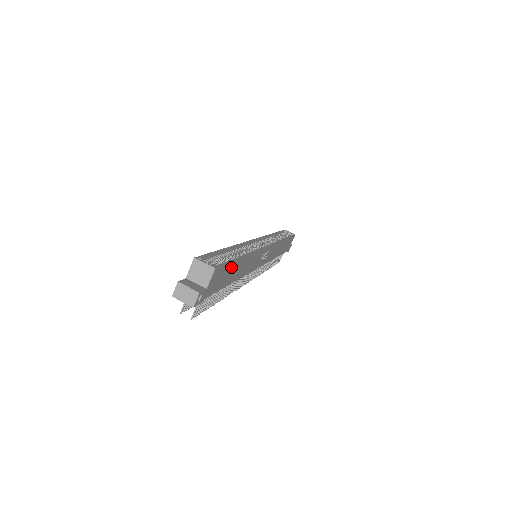
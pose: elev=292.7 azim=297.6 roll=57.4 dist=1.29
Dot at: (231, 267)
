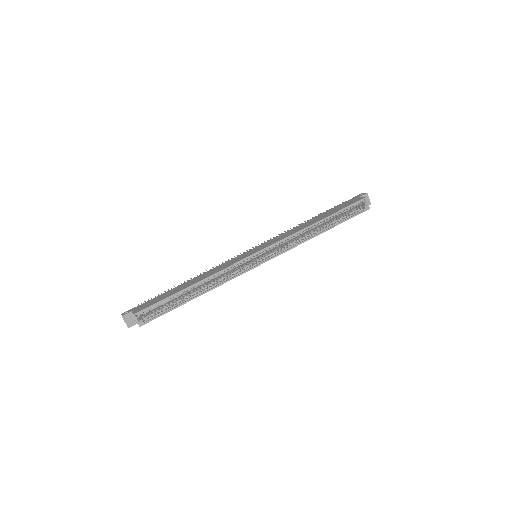
Dot at: (173, 308)
